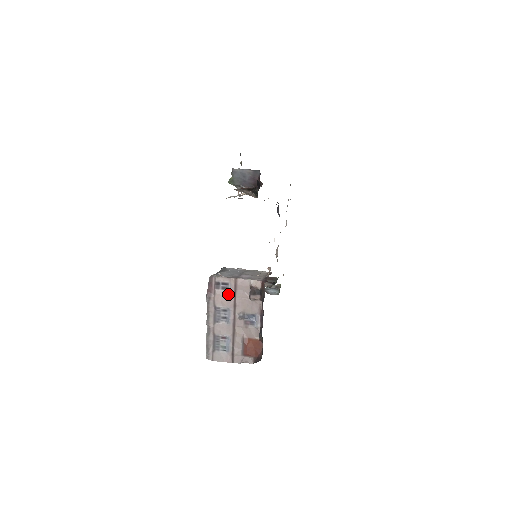
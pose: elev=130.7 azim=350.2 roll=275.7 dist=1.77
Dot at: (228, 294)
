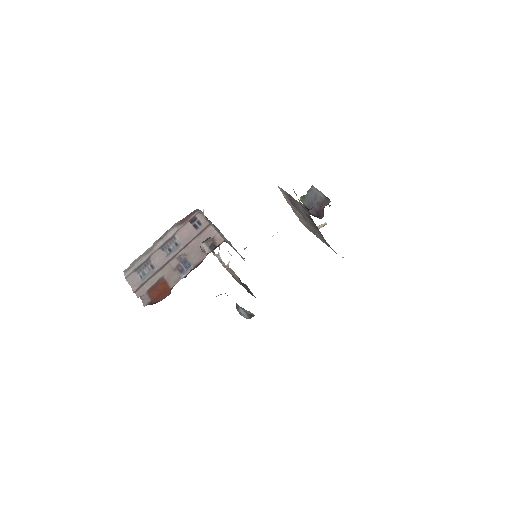
Dot at: (192, 232)
